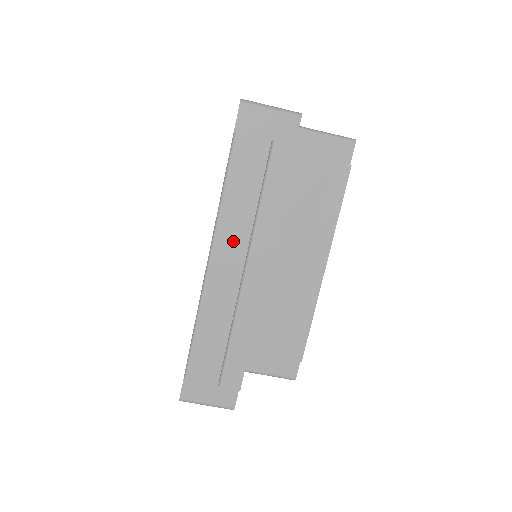
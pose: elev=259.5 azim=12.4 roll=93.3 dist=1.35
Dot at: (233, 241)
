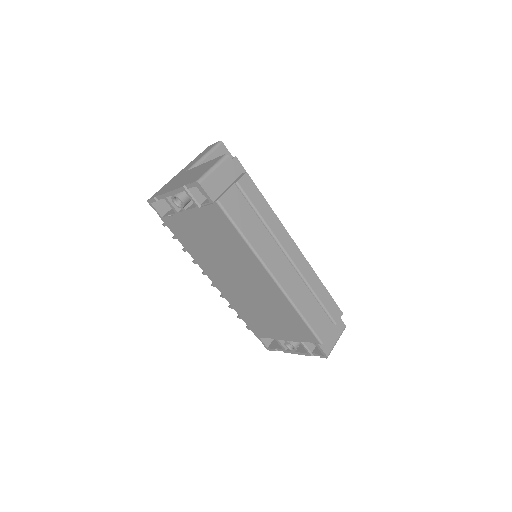
Dot at: (272, 254)
